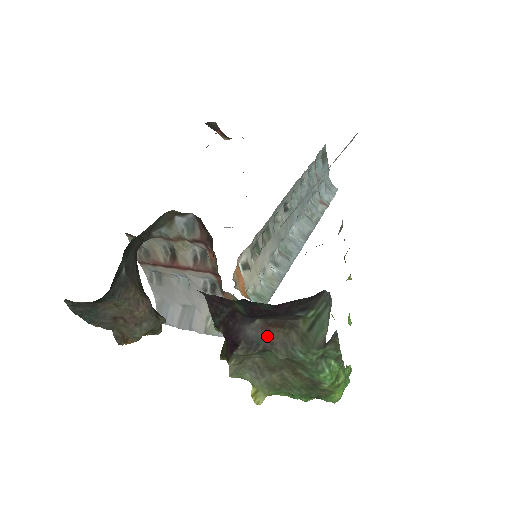
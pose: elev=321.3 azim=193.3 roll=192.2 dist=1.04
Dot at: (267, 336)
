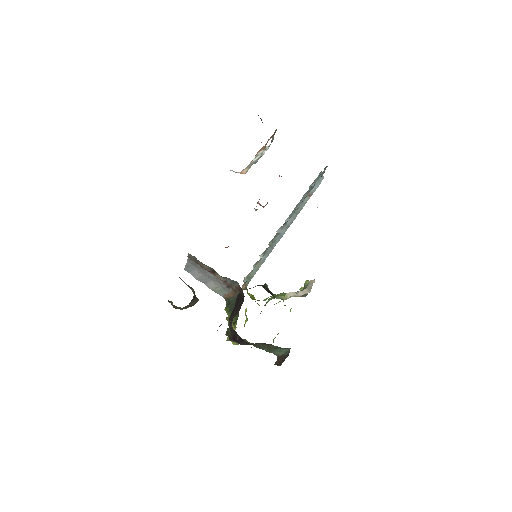
Dot at: (254, 344)
